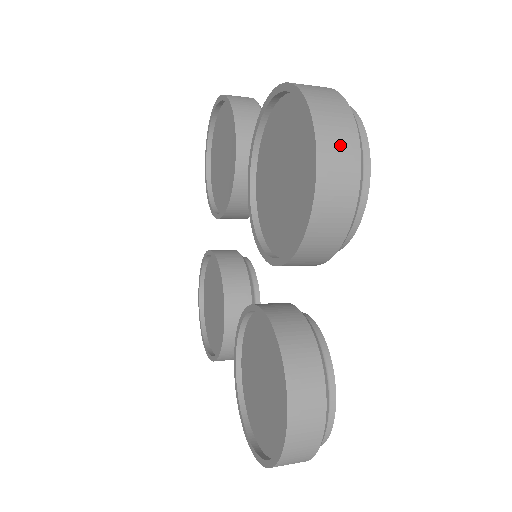
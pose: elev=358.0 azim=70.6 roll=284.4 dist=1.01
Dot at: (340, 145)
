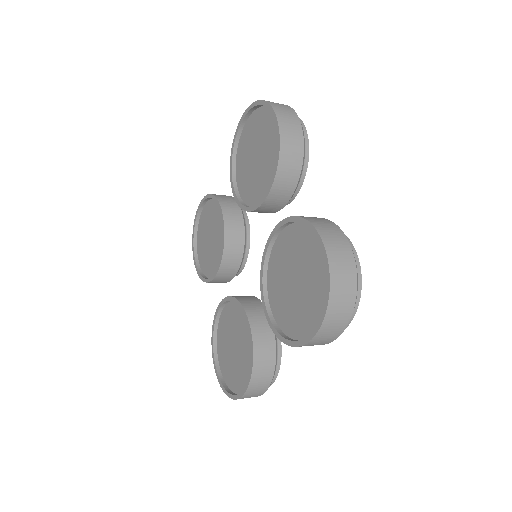
Dot at: (280, 105)
